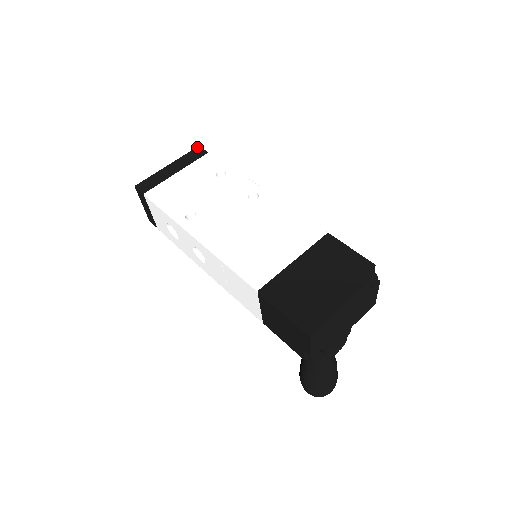
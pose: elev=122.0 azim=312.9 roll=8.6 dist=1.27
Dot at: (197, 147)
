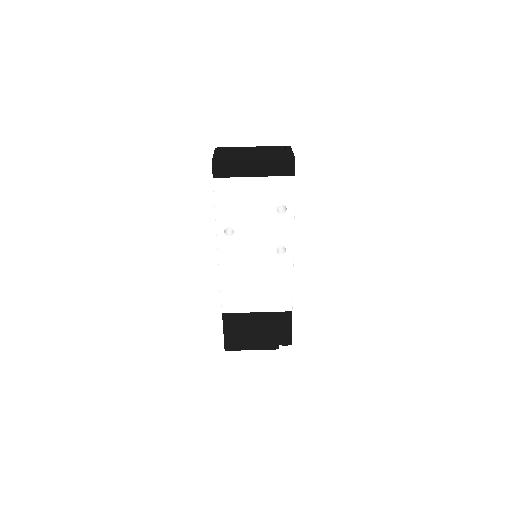
Dot at: (292, 160)
